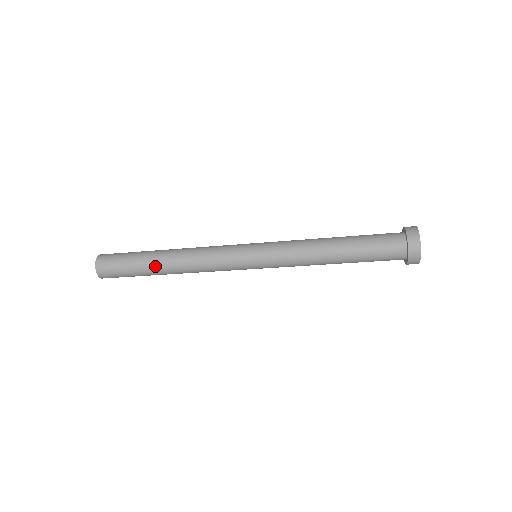
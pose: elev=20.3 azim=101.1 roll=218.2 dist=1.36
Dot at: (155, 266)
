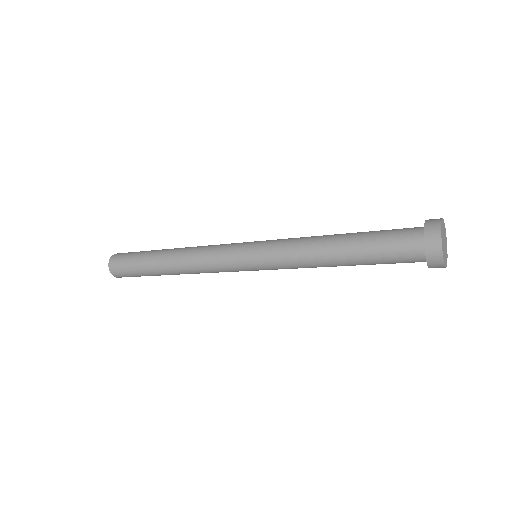
Dot at: (159, 271)
